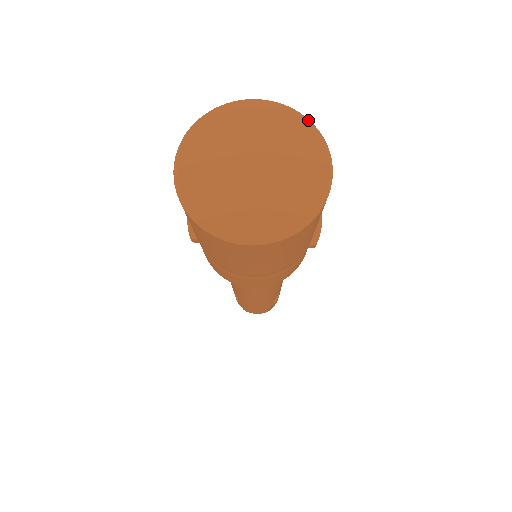
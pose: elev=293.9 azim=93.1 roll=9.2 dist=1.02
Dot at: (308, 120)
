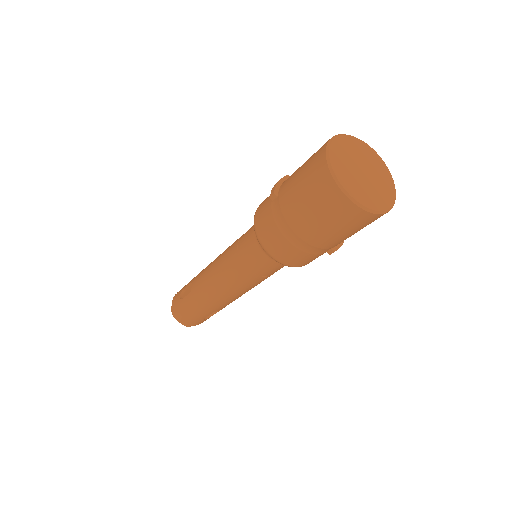
Dot at: (392, 178)
